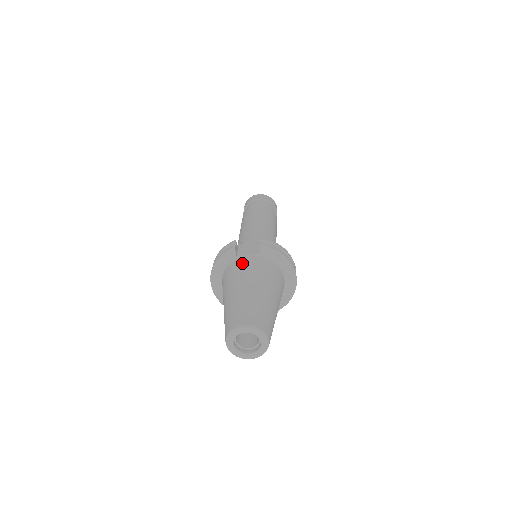
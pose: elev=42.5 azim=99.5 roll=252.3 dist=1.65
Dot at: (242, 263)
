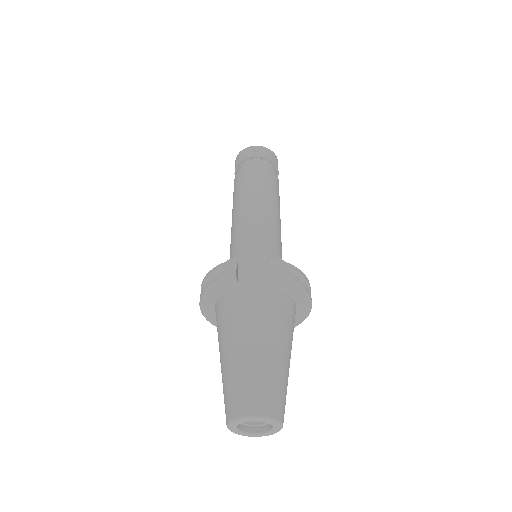
Dot at: (245, 297)
